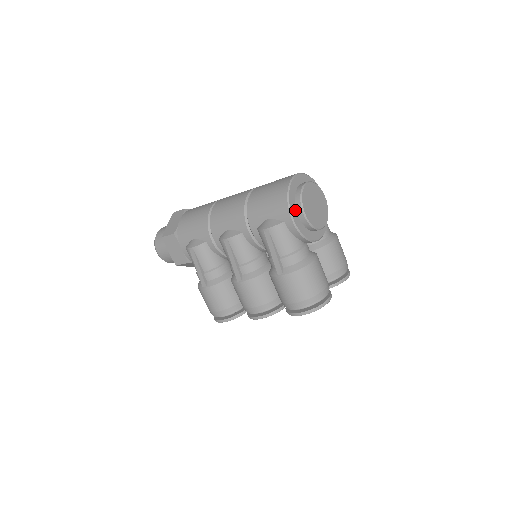
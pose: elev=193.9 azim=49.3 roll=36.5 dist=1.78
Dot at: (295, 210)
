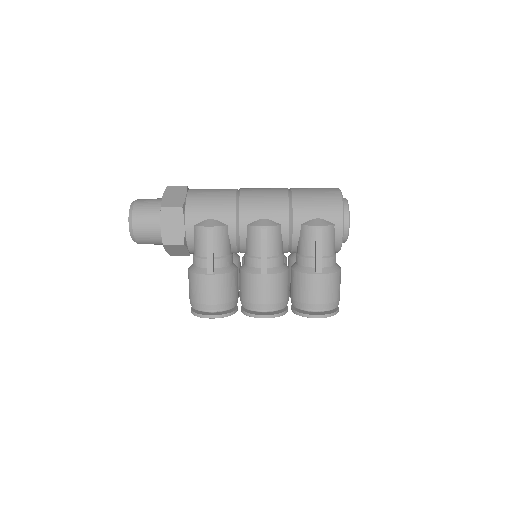
Dot at: occluded
